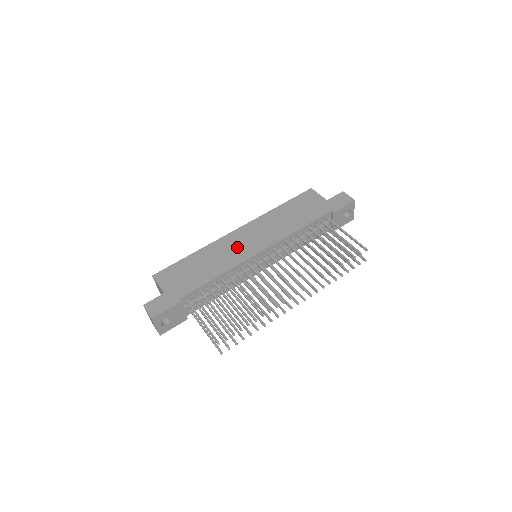
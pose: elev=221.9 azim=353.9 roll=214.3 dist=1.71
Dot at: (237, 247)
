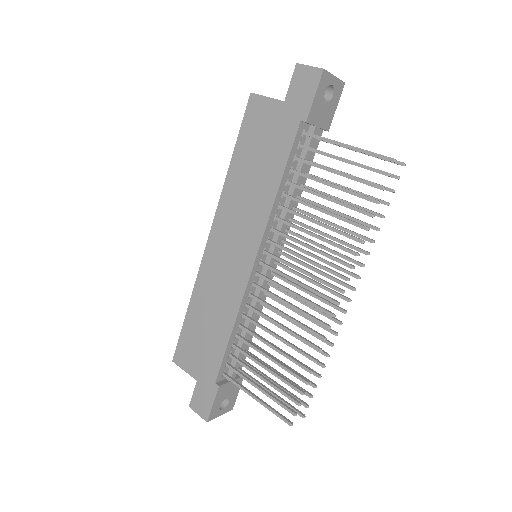
Dot at: (225, 270)
